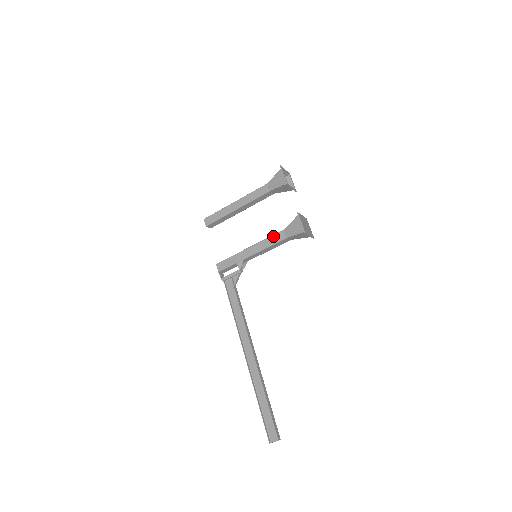
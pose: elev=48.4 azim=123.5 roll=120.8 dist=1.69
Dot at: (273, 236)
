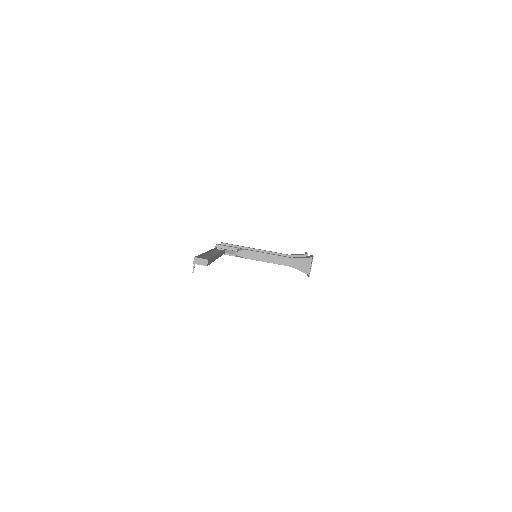
Dot at: (280, 255)
